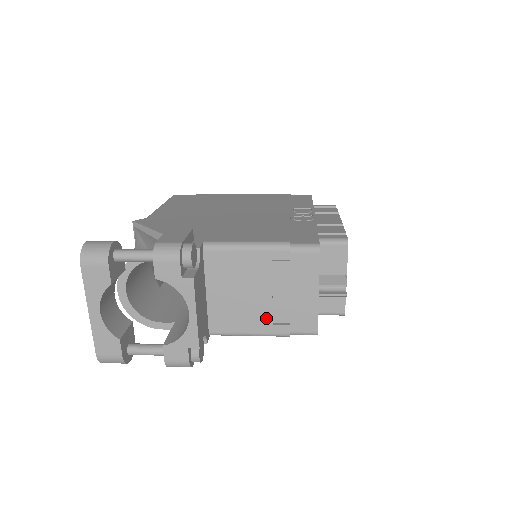
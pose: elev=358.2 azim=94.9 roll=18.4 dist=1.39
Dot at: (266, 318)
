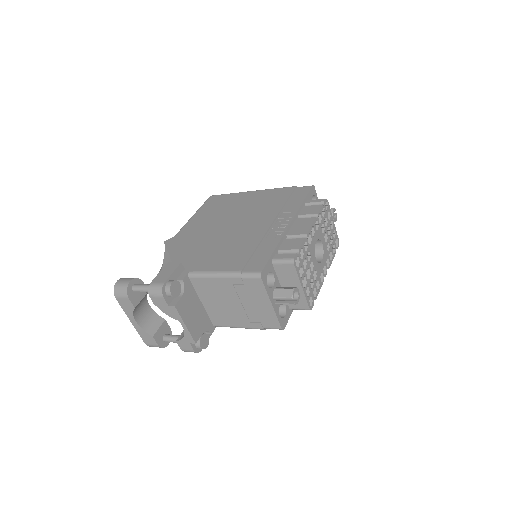
Dot at: (244, 318)
